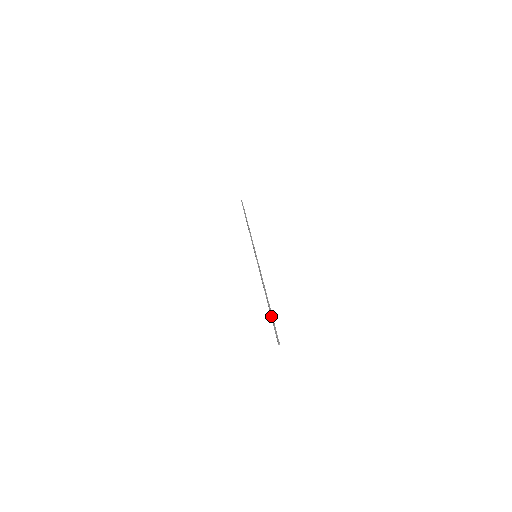
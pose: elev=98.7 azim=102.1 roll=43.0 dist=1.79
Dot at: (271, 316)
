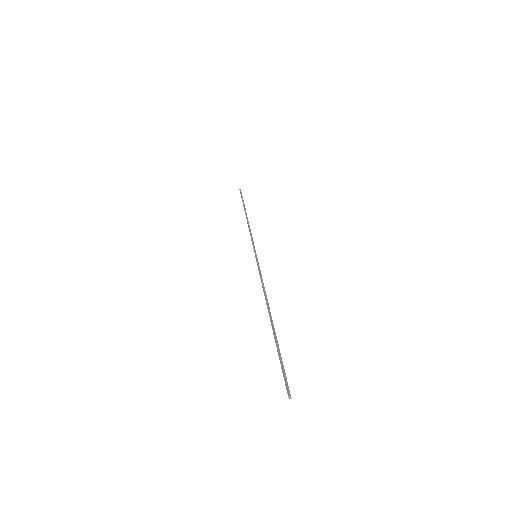
Dot at: (276, 346)
